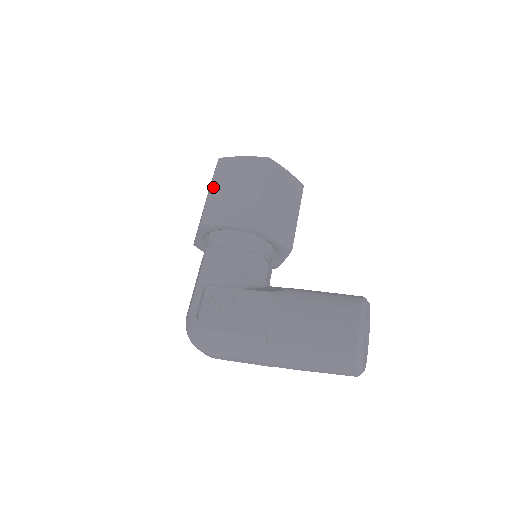
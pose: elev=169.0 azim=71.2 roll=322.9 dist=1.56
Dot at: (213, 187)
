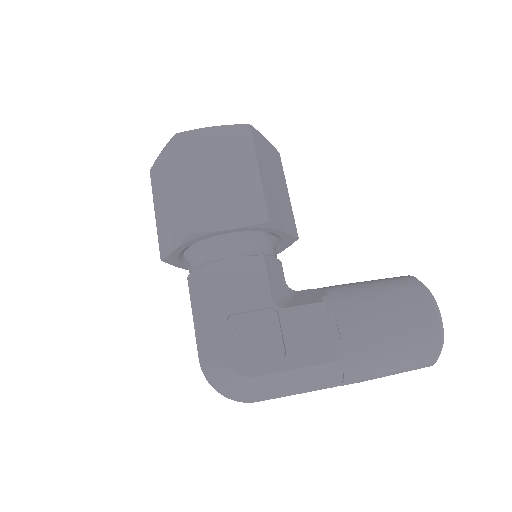
Dot at: (186, 177)
